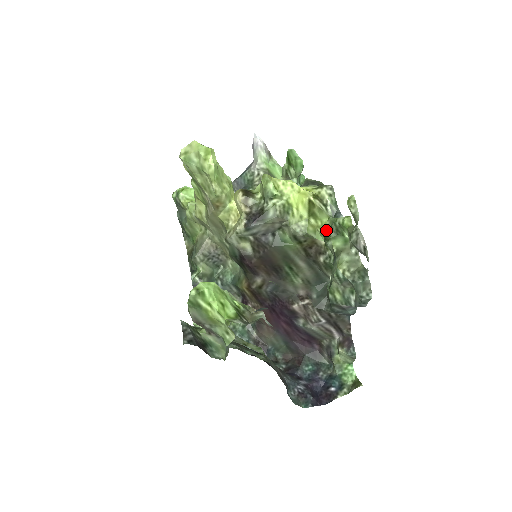
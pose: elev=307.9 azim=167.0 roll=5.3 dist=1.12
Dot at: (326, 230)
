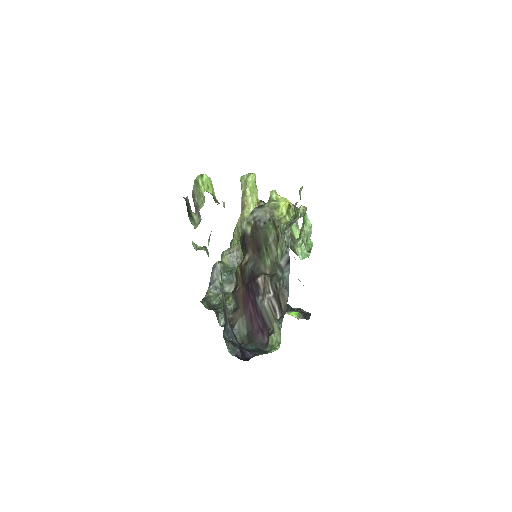
Dot at: occluded
